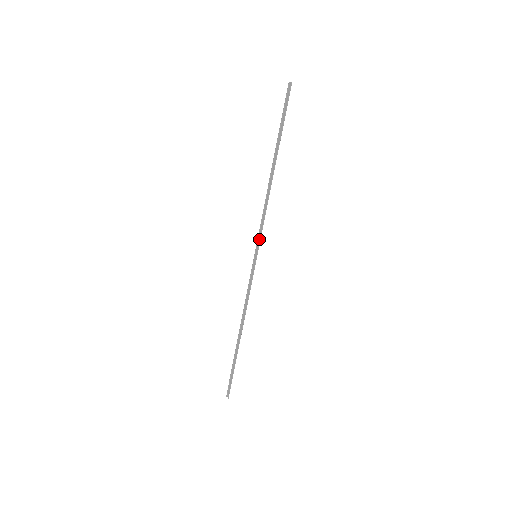
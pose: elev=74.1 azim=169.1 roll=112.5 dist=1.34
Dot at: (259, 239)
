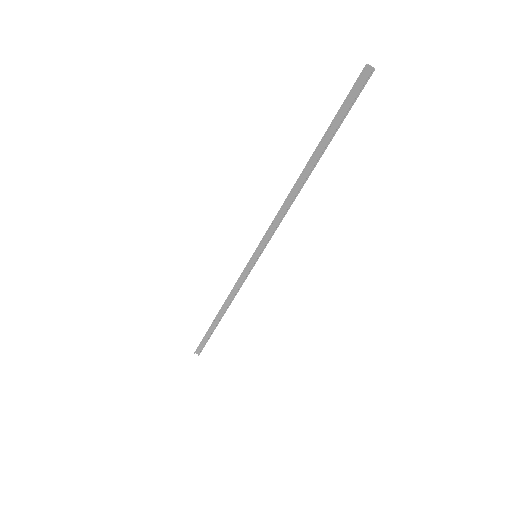
Dot at: (264, 242)
